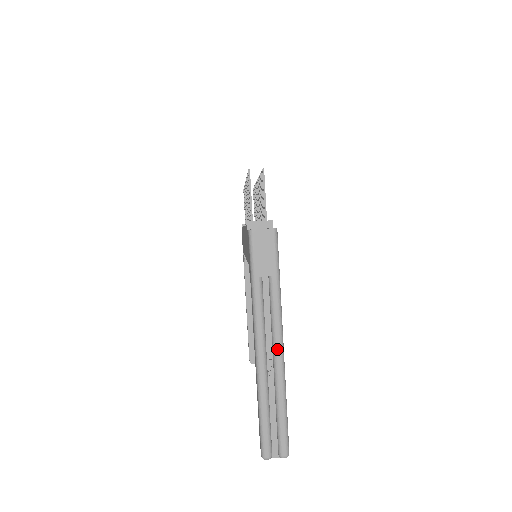
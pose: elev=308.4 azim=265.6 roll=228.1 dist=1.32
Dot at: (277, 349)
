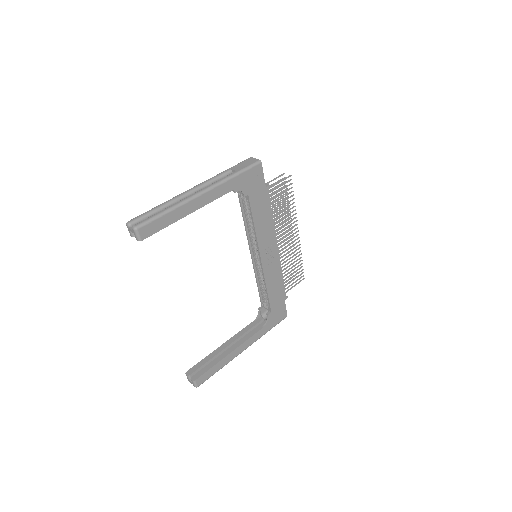
Dot at: (199, 191)
